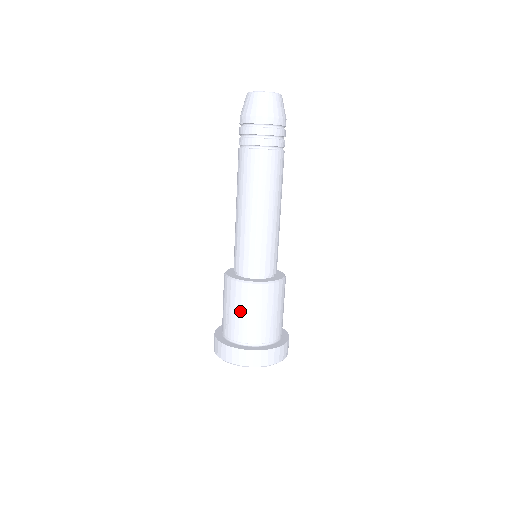
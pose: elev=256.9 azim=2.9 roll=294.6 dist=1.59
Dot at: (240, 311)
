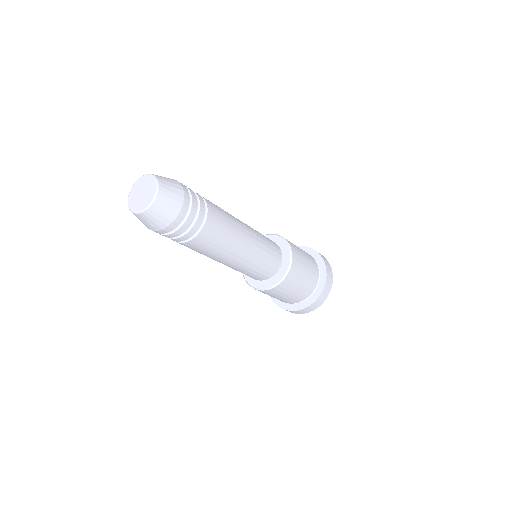
Dot at: (287, 295)
